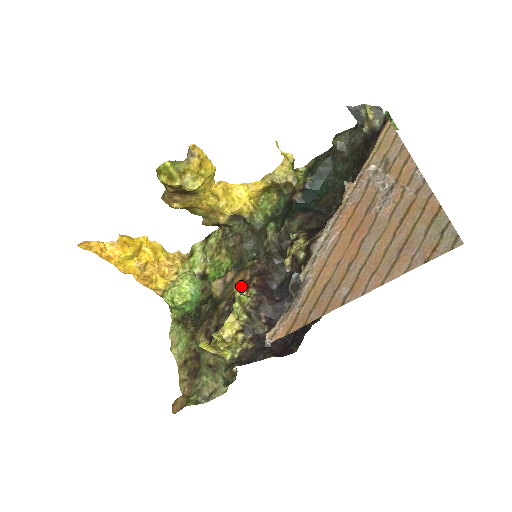
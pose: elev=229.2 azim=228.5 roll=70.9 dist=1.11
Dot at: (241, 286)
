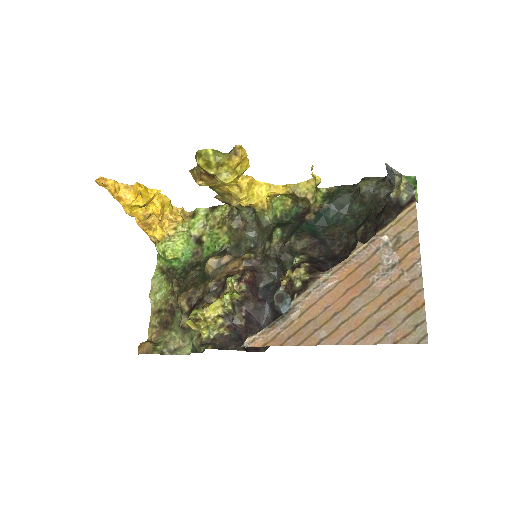
Dot at: (233, 274)
